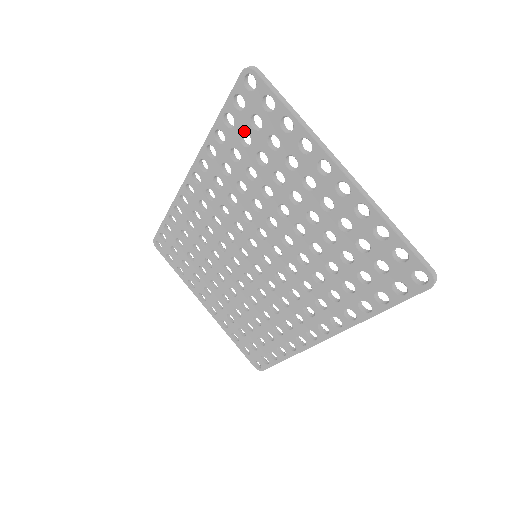
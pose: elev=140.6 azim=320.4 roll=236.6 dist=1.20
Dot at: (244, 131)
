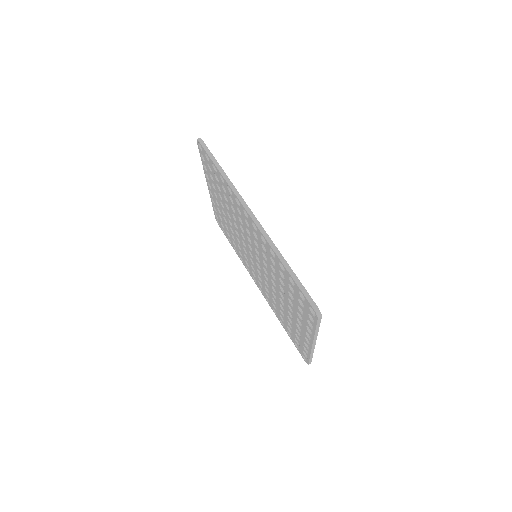
Dot at: (294, 291)
